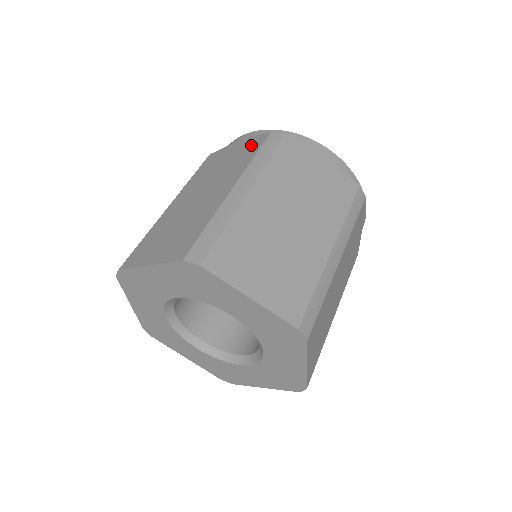
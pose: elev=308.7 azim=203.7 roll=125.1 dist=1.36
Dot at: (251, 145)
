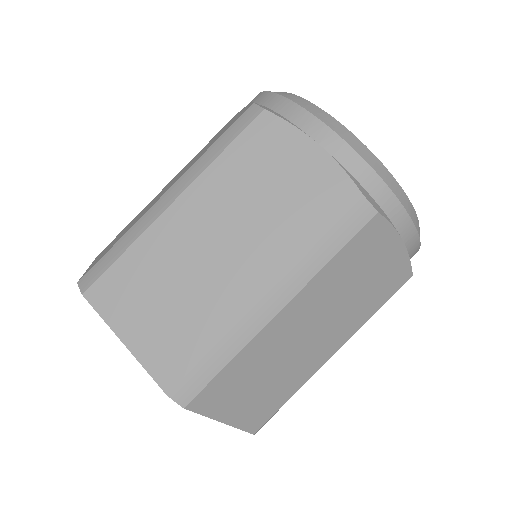
Dot at: (233, 121)
